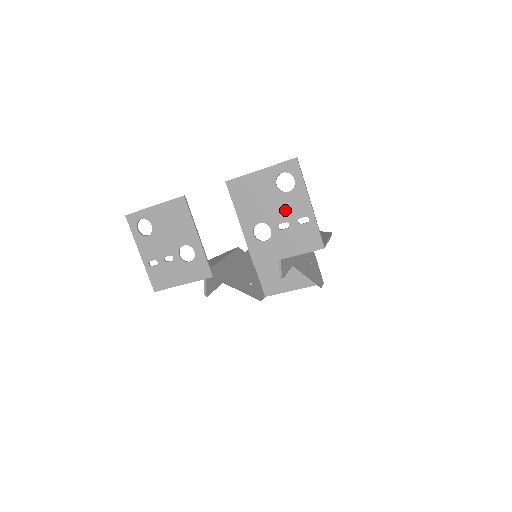
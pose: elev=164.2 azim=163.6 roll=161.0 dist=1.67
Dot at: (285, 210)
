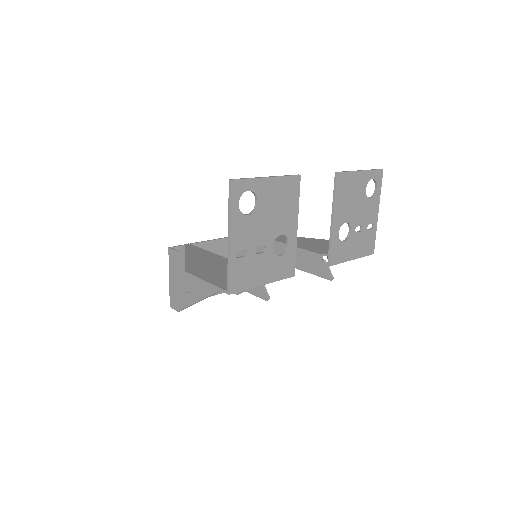
Dot at: (364, 214)
